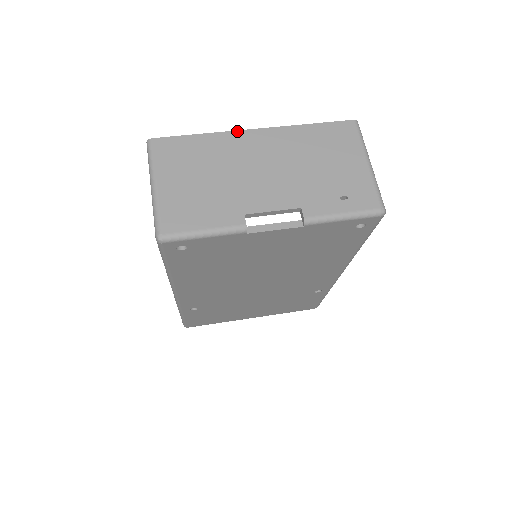
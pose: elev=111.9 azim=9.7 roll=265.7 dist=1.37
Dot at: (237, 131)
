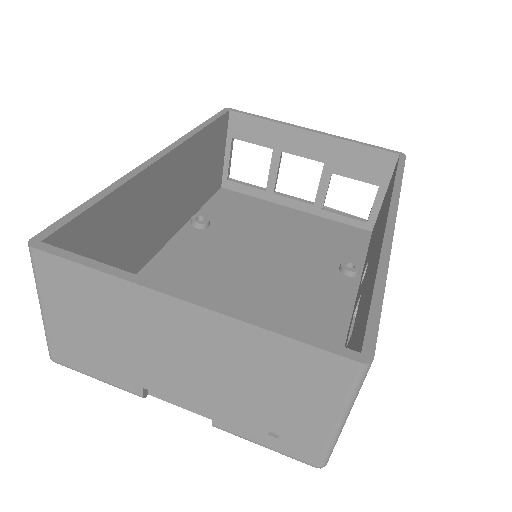
Dot at: (153, 291)
